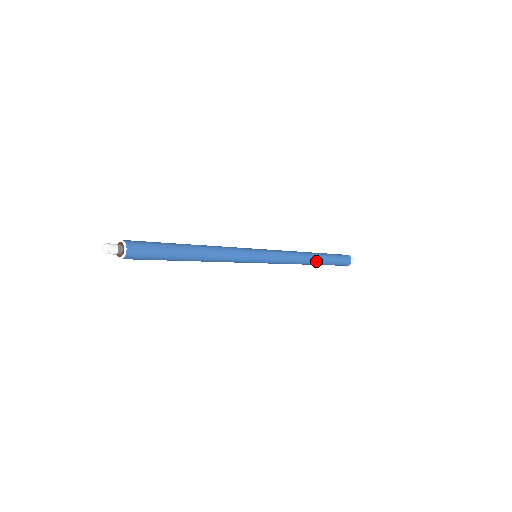
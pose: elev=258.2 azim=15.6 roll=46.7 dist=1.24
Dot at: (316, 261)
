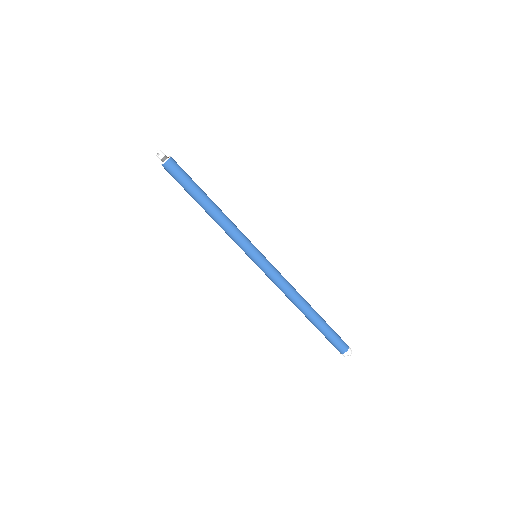
Dot at: (306, 313)
